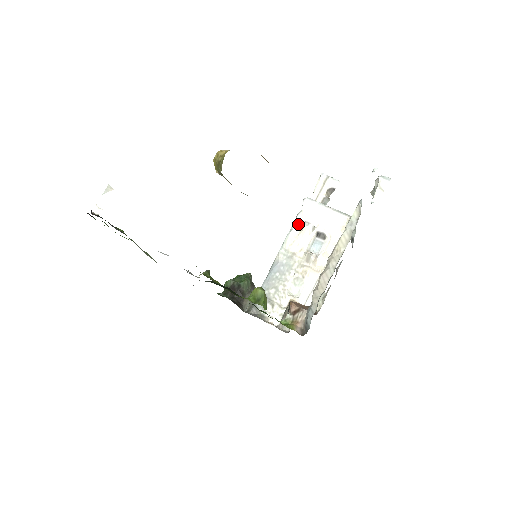
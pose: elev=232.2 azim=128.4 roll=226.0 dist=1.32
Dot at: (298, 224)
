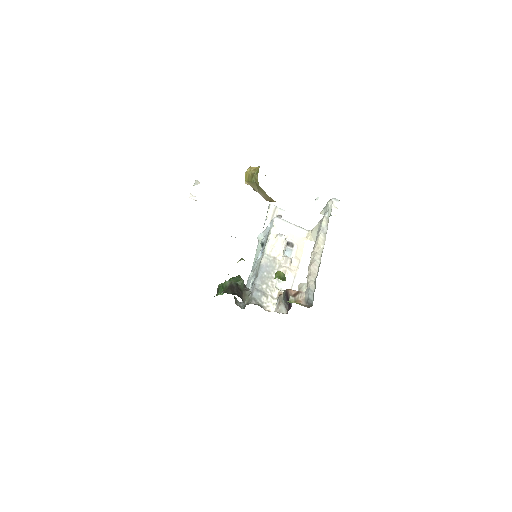
Dot at: (273, 236)
